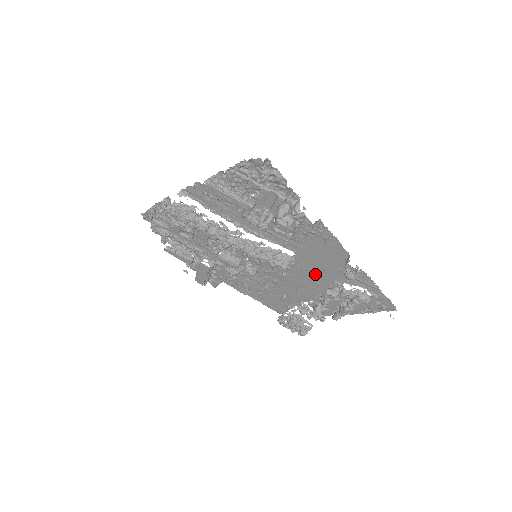
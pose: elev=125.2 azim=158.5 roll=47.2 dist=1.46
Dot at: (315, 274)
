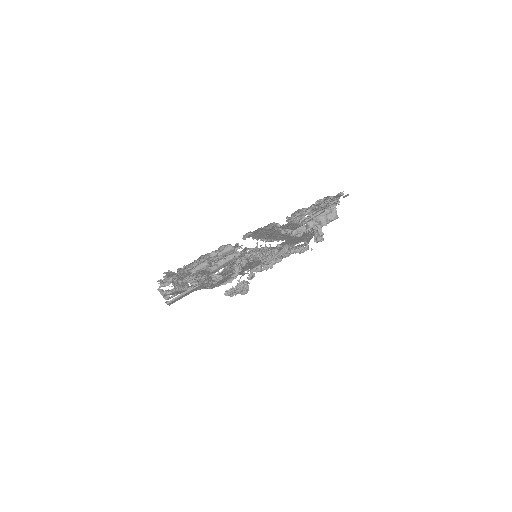
Dot at: occluded
